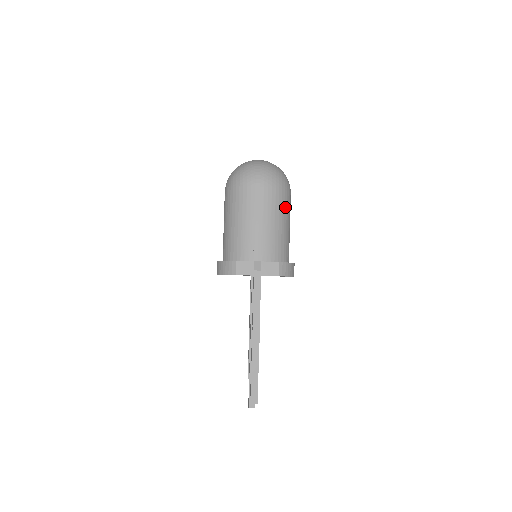
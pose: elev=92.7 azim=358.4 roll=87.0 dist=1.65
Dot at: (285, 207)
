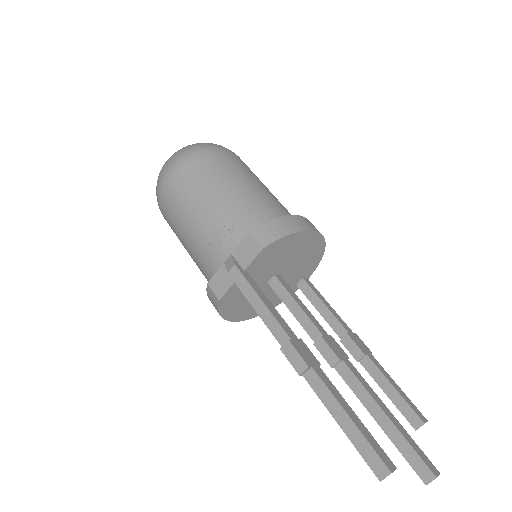
Dot at: (220, 170)
